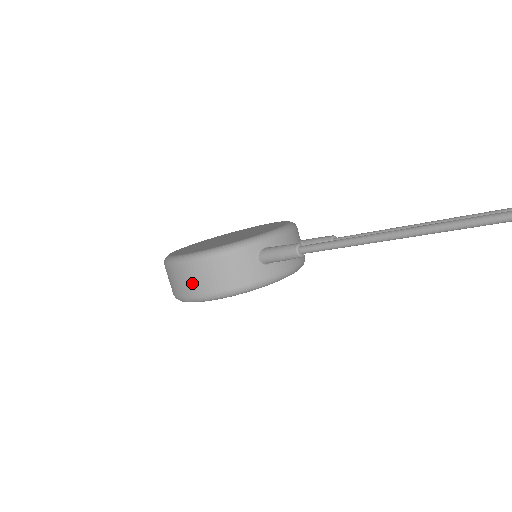
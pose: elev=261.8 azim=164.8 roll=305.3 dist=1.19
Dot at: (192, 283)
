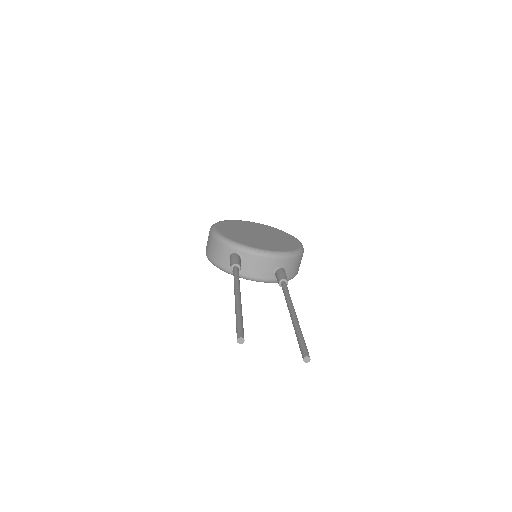
Dot at: (207, 243)
